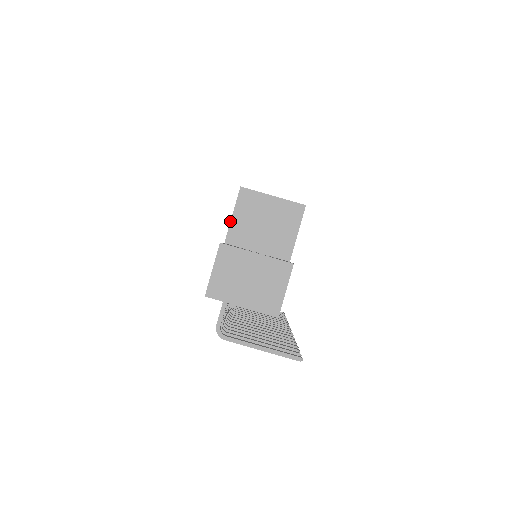
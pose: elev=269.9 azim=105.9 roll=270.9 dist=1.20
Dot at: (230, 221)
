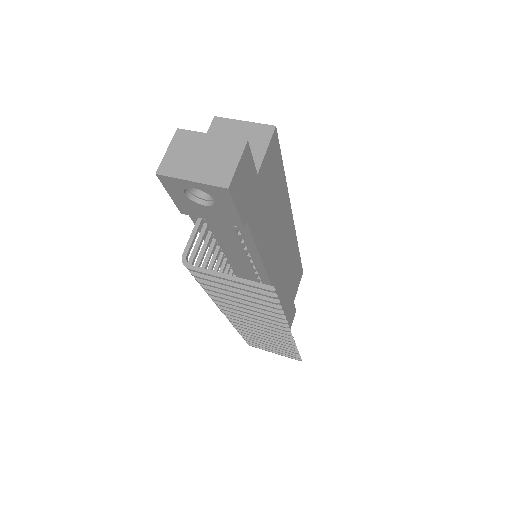
Dot at: occluded
